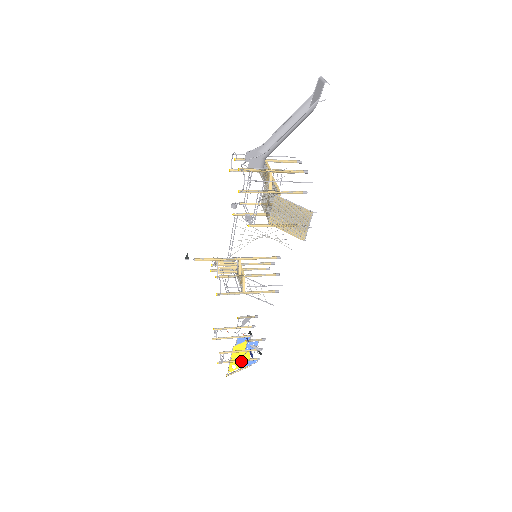
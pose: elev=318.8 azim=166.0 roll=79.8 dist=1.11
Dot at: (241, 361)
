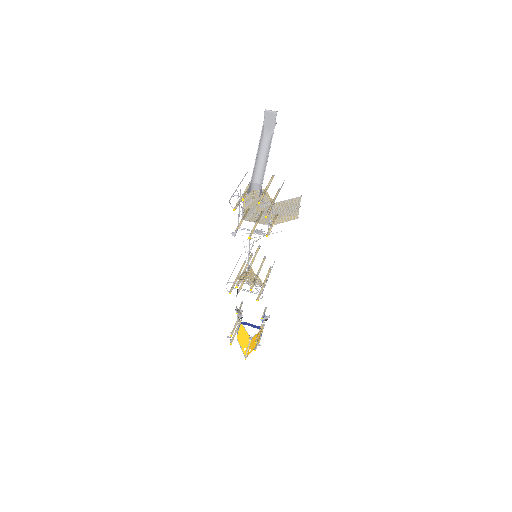
Dot at: occluded
